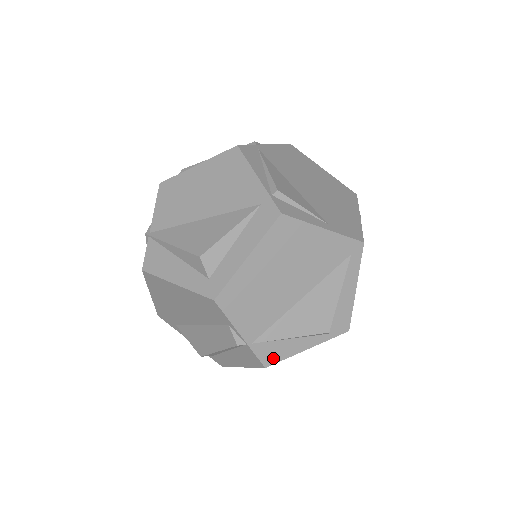
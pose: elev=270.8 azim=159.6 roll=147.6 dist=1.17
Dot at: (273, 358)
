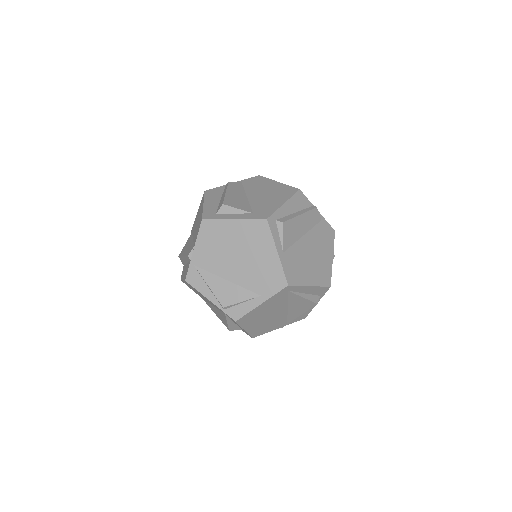
Dot at: (304, 316)
